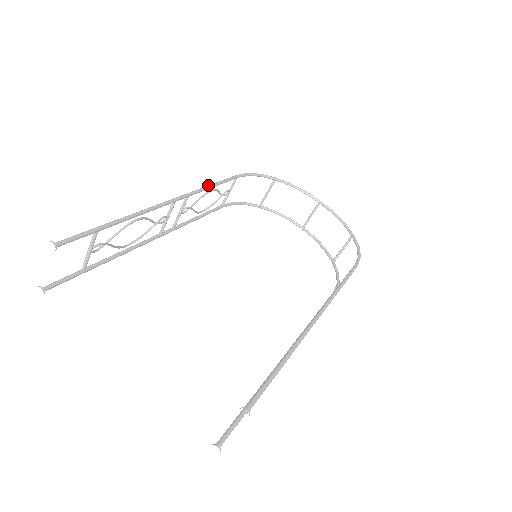
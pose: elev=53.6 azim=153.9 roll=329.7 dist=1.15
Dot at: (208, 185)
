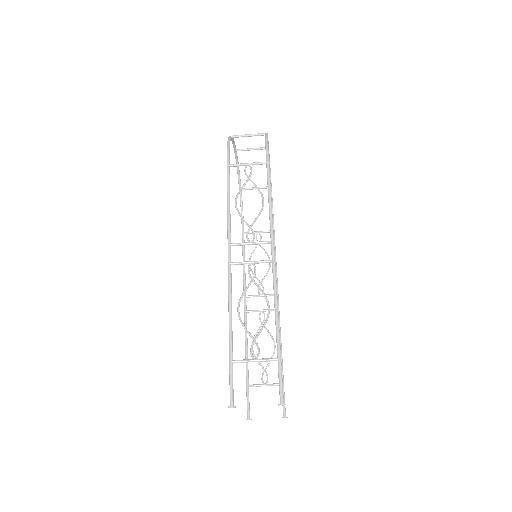
Dot at: occluded
